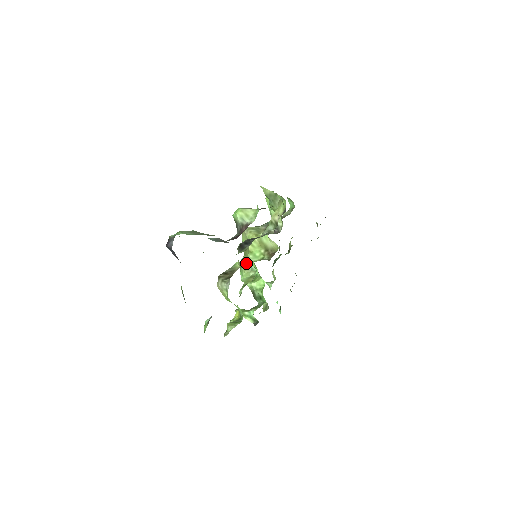
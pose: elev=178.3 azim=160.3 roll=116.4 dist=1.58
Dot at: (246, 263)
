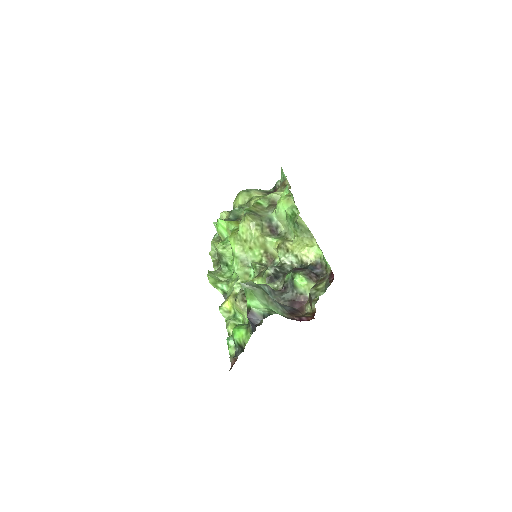
Dot at: (245, 259)
